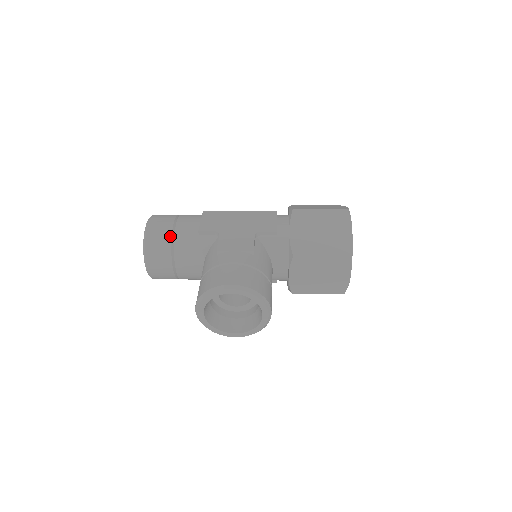
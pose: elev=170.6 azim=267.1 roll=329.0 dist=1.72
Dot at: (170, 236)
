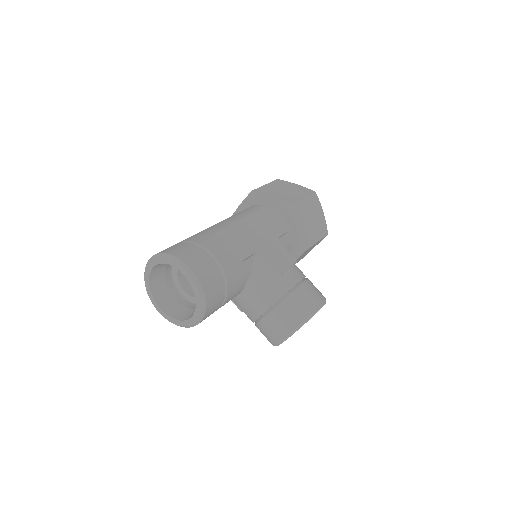
Dot at: (222, 277)
